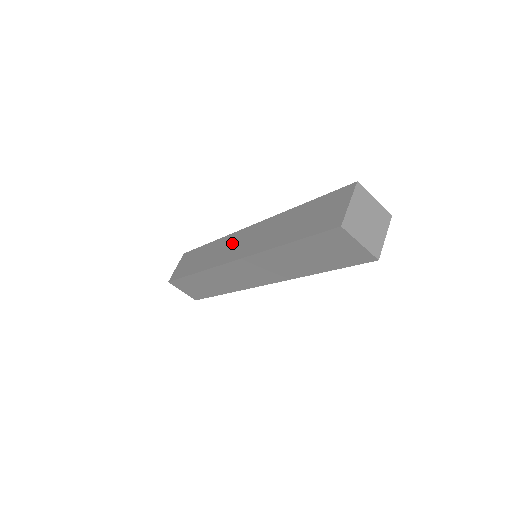
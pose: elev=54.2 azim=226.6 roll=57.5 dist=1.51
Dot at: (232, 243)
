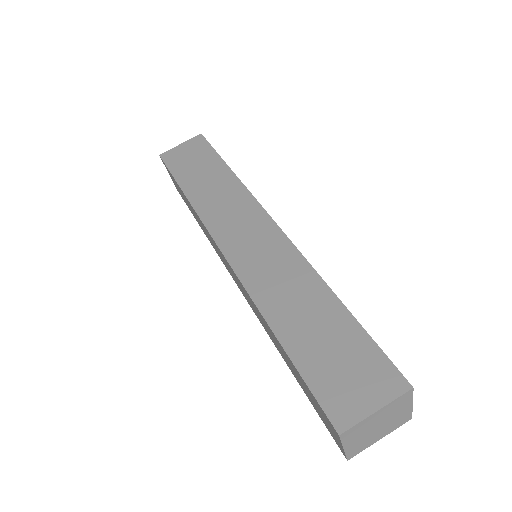
Dot at: (244, 219)
